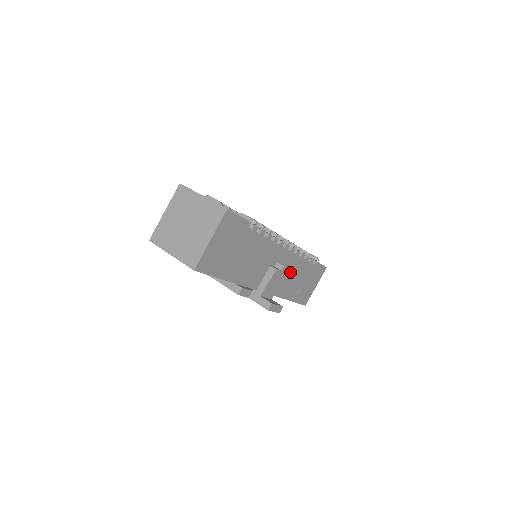
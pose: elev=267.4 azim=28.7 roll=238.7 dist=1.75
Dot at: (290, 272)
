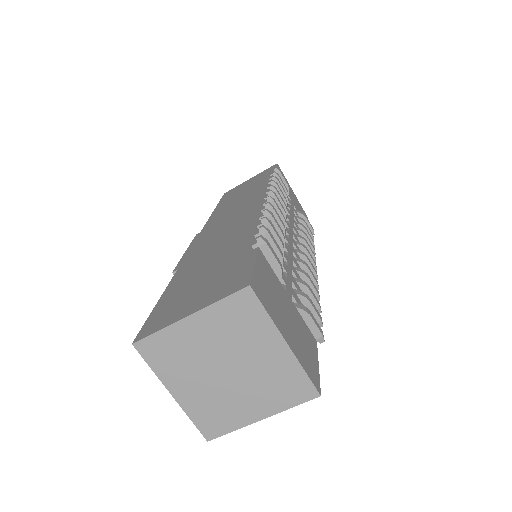
Dot at: occluded
